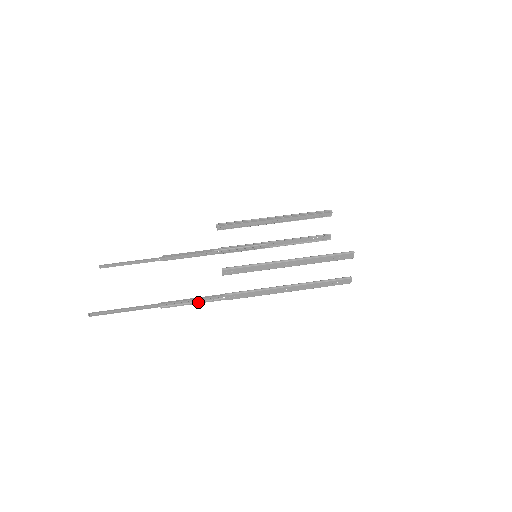
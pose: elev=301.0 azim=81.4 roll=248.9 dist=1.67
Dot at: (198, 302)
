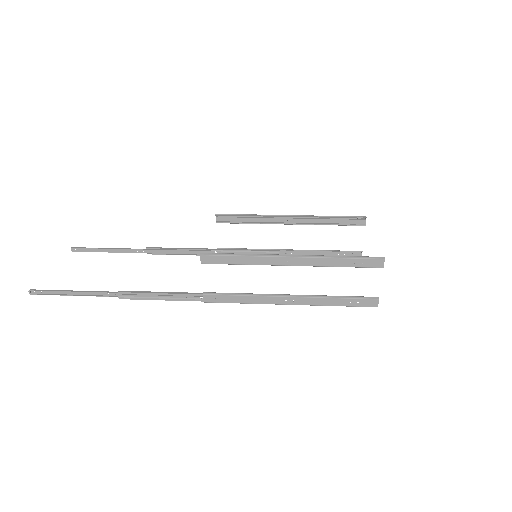
Dot at: (167, 298)
